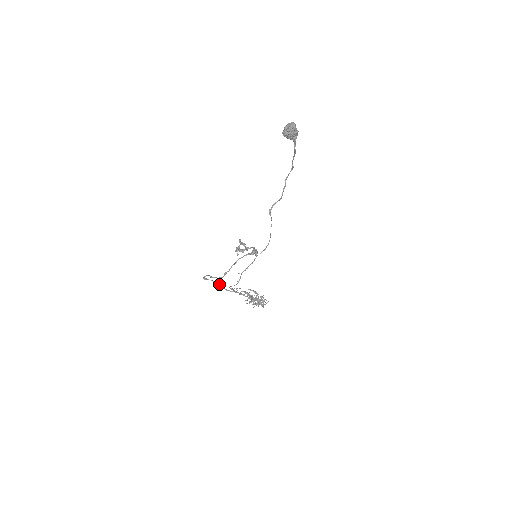
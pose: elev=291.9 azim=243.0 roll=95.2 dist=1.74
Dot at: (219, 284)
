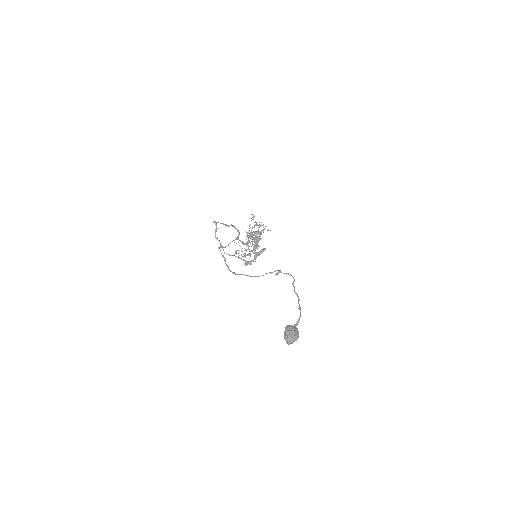
Dot at: (226, 226)
